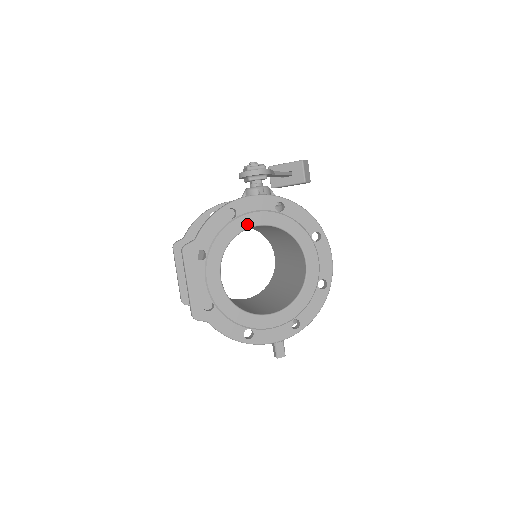
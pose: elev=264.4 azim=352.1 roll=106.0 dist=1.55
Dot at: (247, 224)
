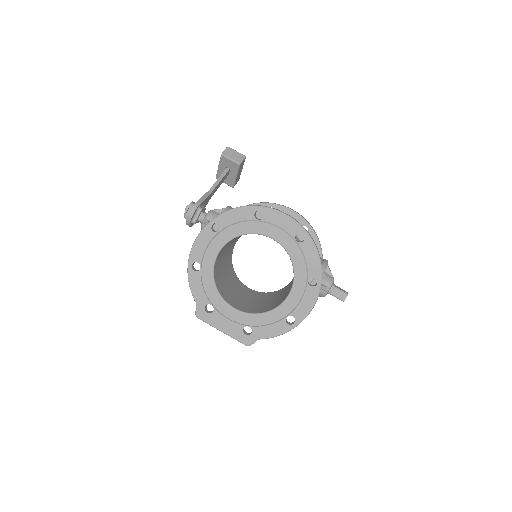
Dot at: (211, 262)
